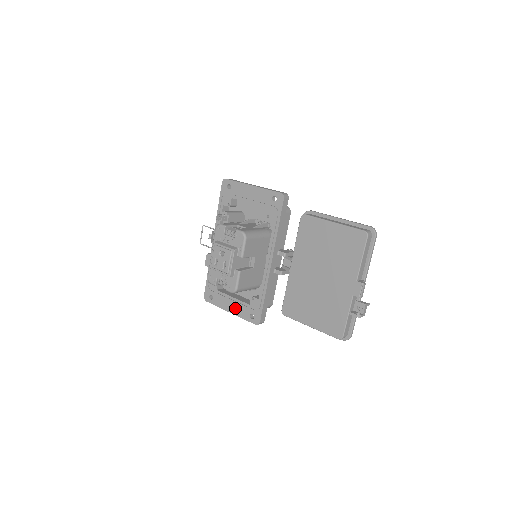
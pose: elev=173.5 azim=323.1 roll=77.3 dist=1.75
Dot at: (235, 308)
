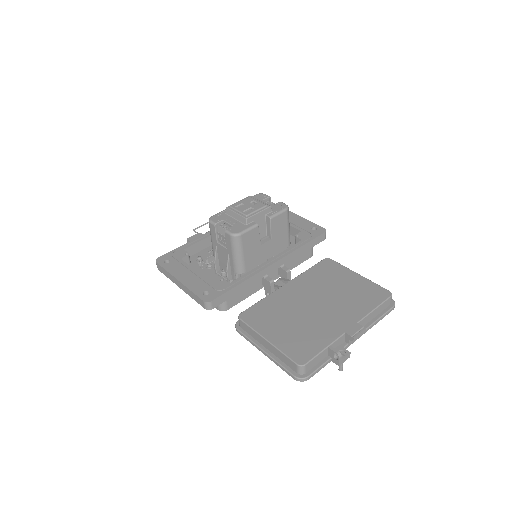
Dot at: (190, 279)
